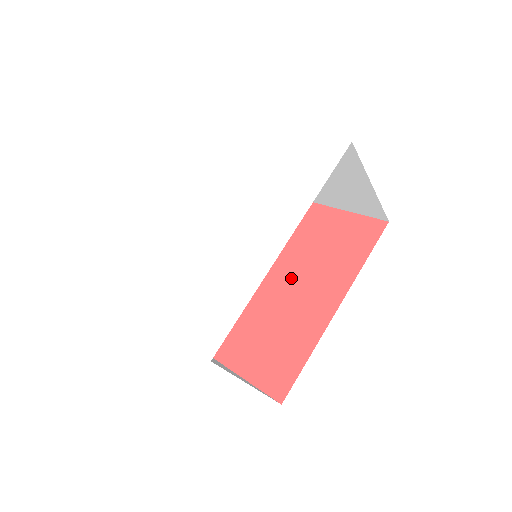
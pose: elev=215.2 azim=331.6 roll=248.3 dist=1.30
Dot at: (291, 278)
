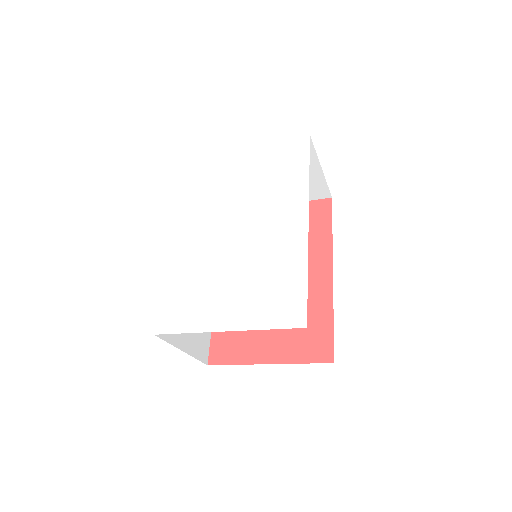
Dot at: occluded
